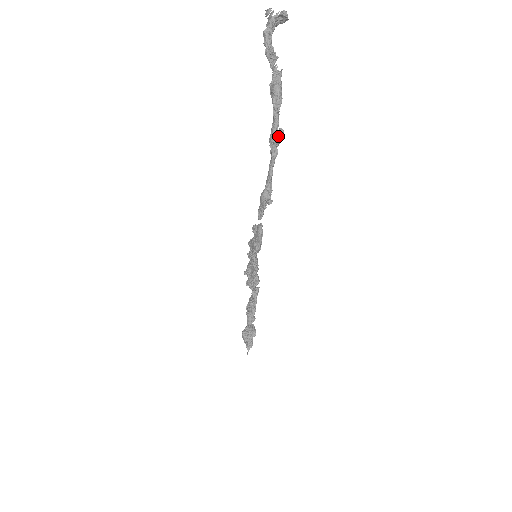
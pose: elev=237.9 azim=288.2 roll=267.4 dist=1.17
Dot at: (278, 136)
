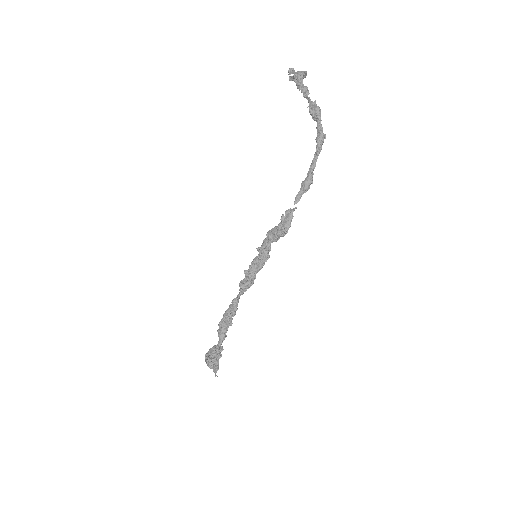
Dot at: (324, 137)
